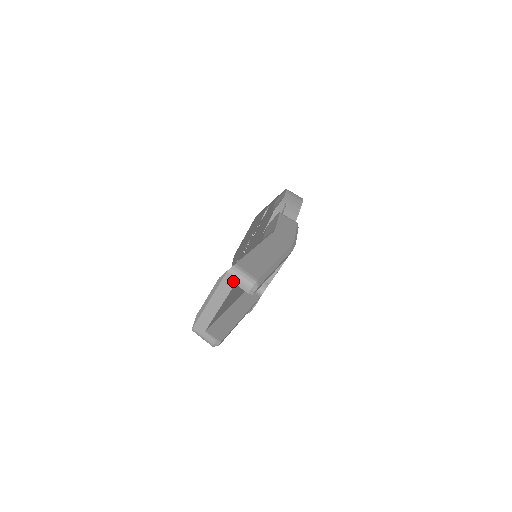
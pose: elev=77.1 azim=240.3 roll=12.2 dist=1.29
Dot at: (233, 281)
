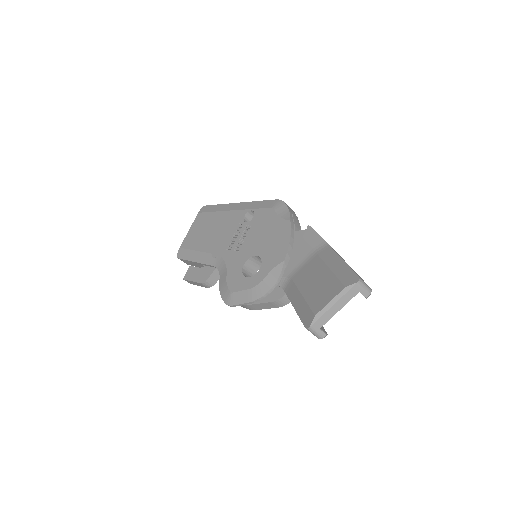
Dot at: (359, 290)
